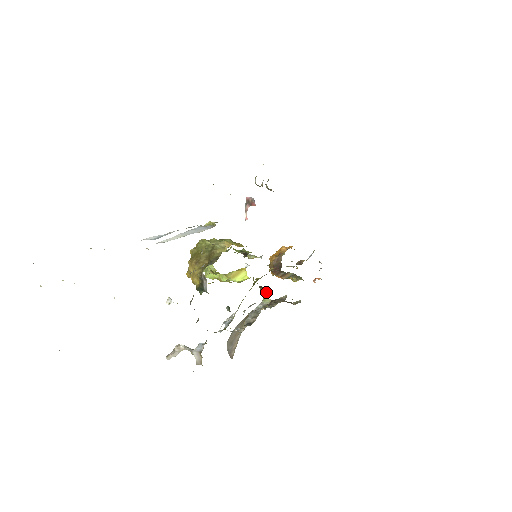
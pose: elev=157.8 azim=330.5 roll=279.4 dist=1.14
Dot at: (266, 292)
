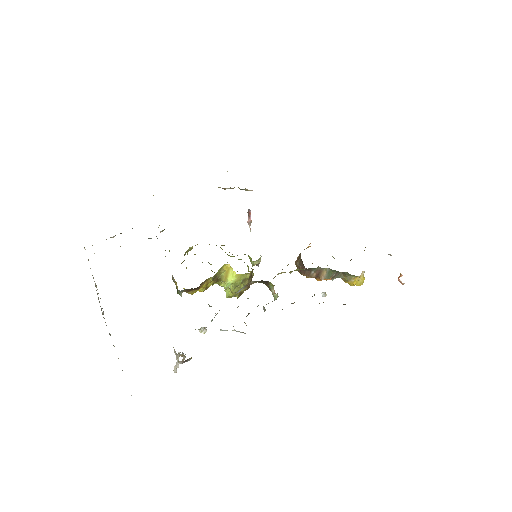
Dot at: (273, 287)
